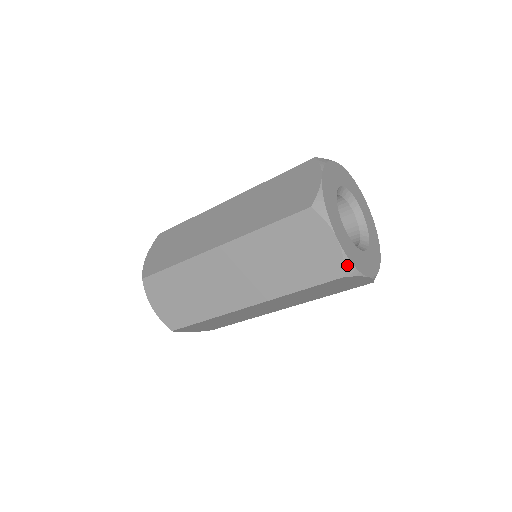
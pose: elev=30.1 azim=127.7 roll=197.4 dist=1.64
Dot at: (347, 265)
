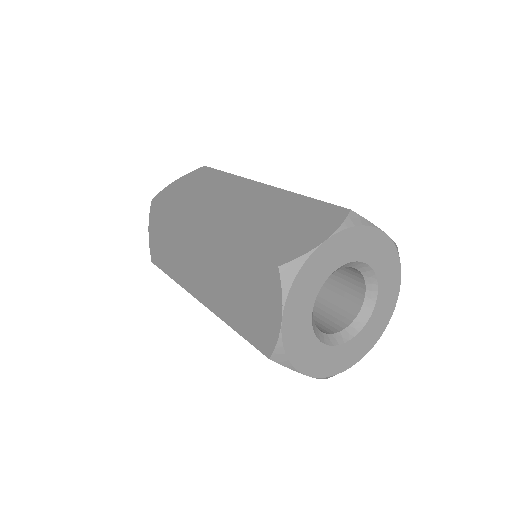
Dot at: (278, 351)
